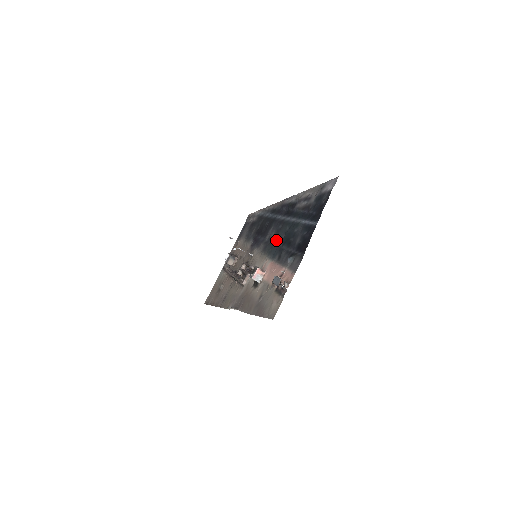
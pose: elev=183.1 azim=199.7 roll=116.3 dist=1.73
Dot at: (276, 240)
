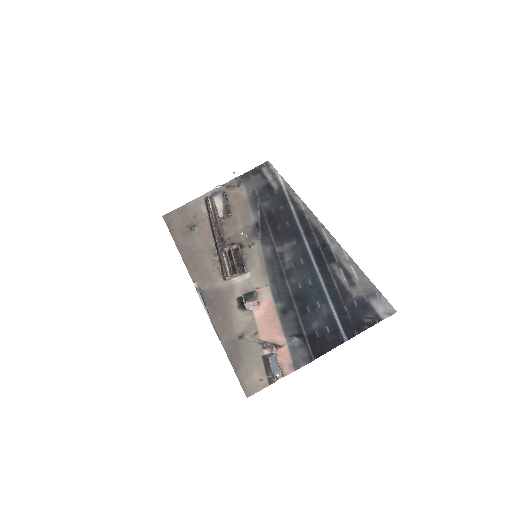
Dot at: (289, 275)
